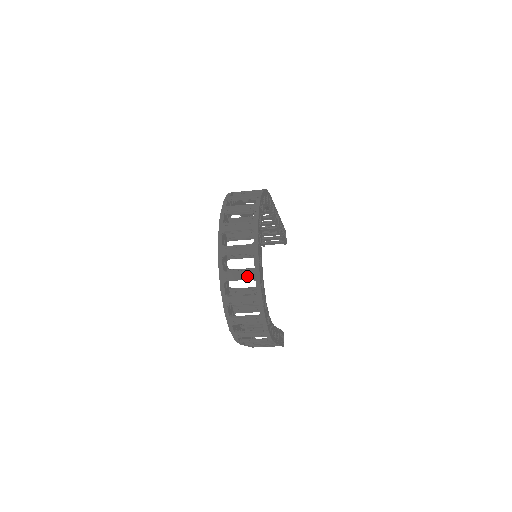
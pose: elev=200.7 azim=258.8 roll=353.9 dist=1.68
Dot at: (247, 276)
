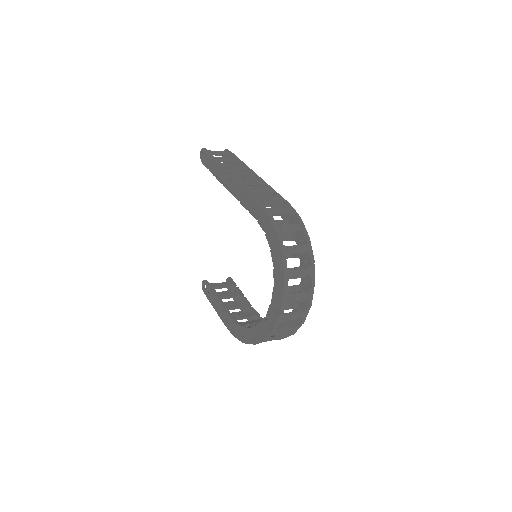
Dot at: (290, 331)
